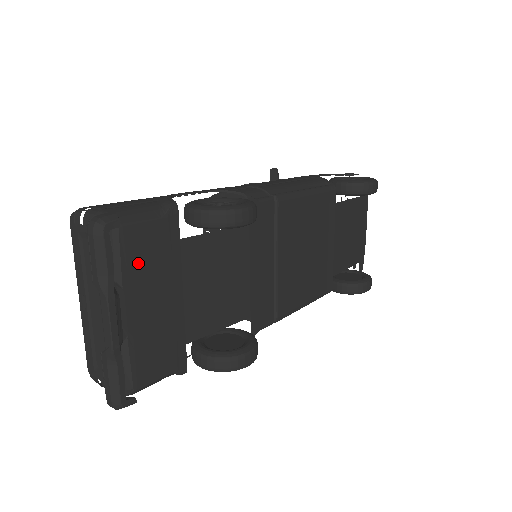
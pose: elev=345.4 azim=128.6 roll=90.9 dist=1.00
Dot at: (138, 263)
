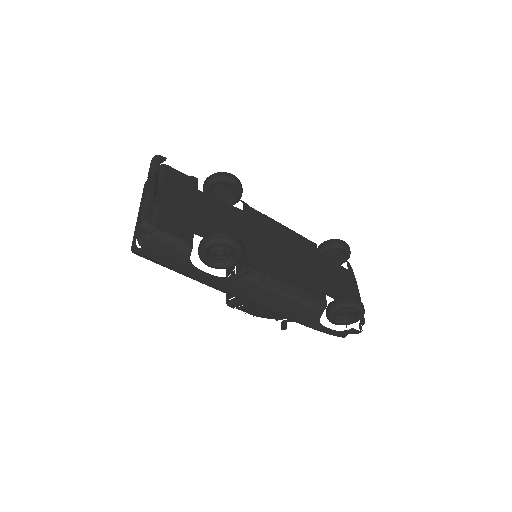
Dot at: (172, 182)
